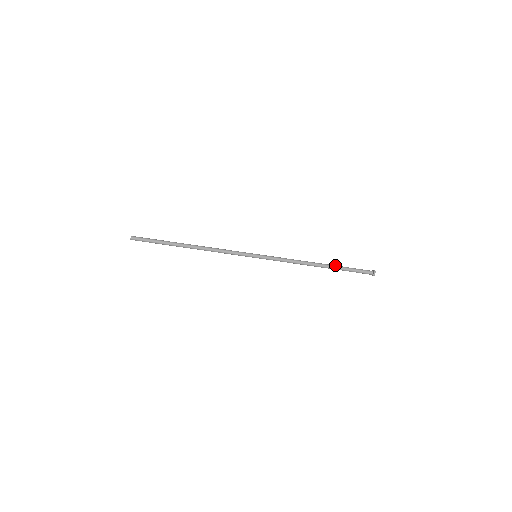
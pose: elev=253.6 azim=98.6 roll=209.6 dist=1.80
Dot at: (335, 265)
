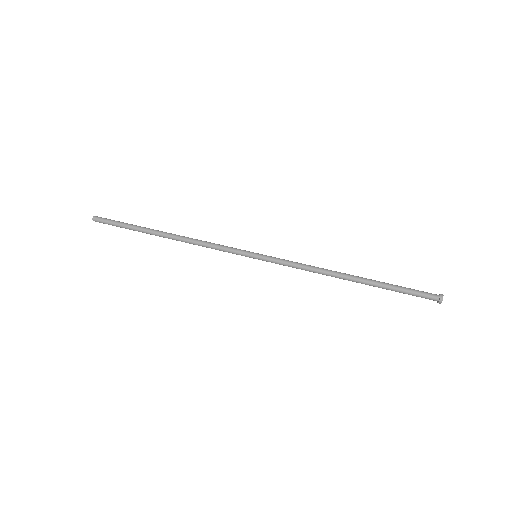
Dot at: (375, 282)
